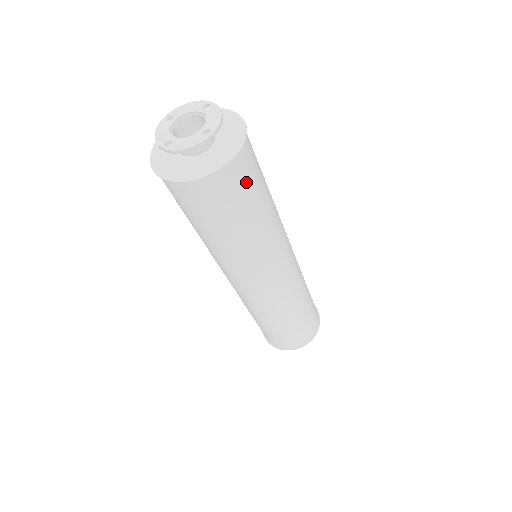
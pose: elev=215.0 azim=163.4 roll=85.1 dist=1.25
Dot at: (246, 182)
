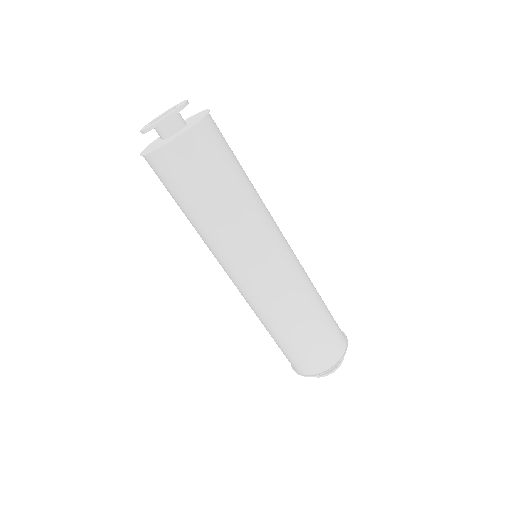
Dot at: (219, 146)
